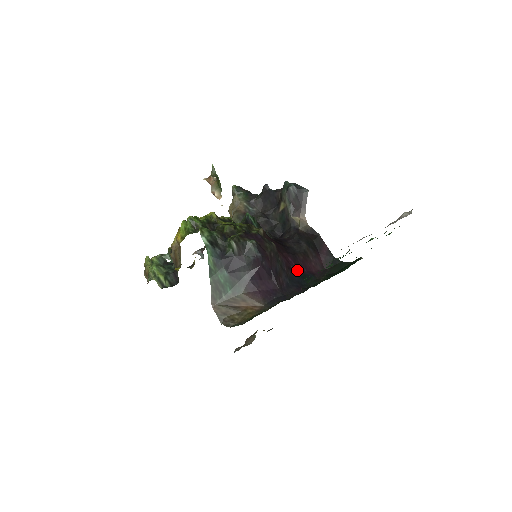
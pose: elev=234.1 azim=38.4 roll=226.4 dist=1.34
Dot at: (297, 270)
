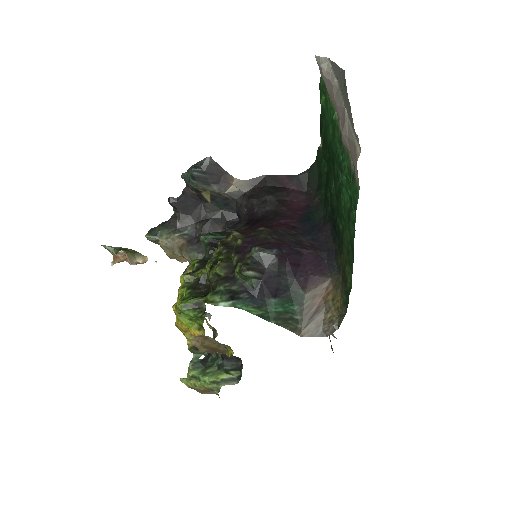
Dot at: (298, 221)
